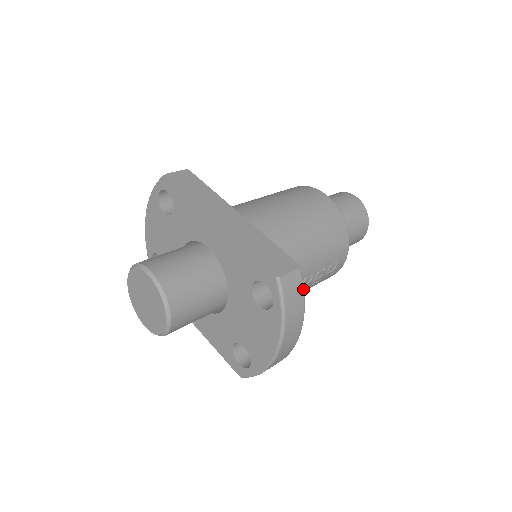
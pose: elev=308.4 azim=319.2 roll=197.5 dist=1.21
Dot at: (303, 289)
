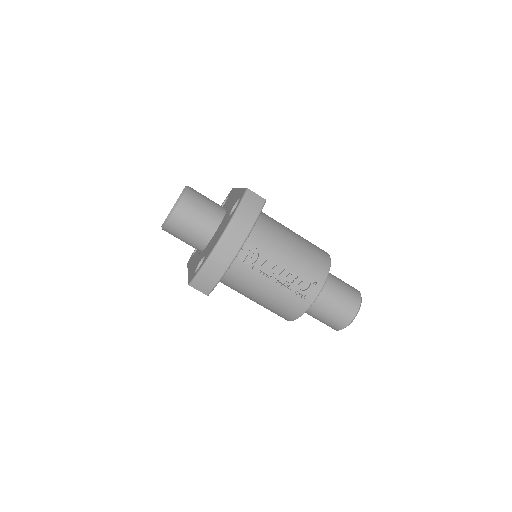
Dot at: (260, 211)
